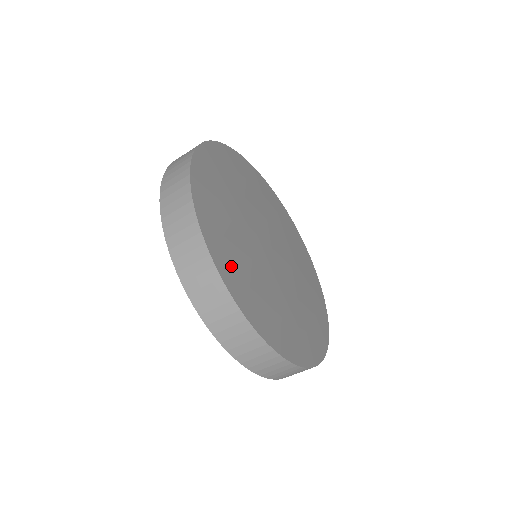
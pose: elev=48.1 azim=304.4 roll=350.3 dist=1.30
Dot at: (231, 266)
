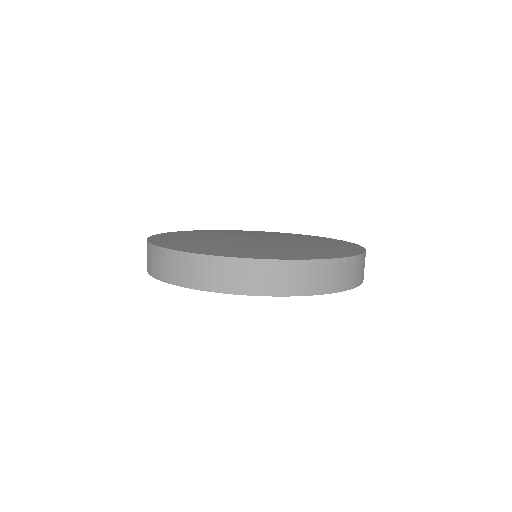
Dot at: (276, 255)
